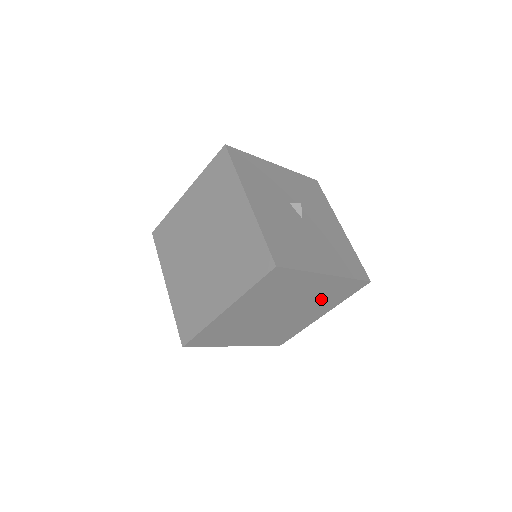
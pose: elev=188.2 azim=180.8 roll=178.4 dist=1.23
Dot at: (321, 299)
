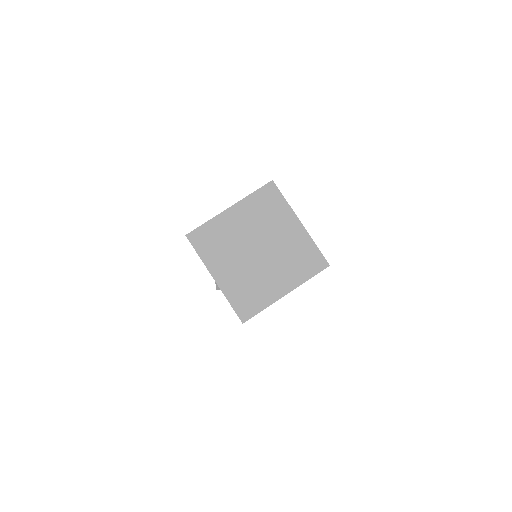
Dot at: occluded
